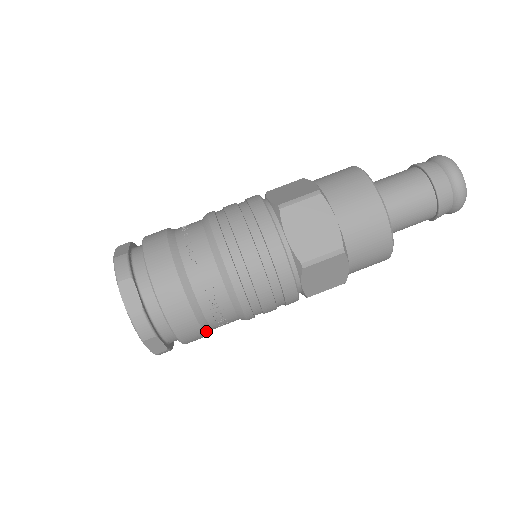
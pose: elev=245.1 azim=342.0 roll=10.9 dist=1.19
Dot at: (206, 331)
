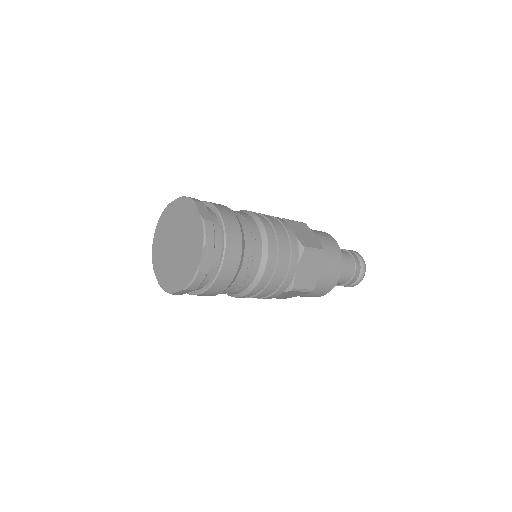
Dot at: (238, 270)
